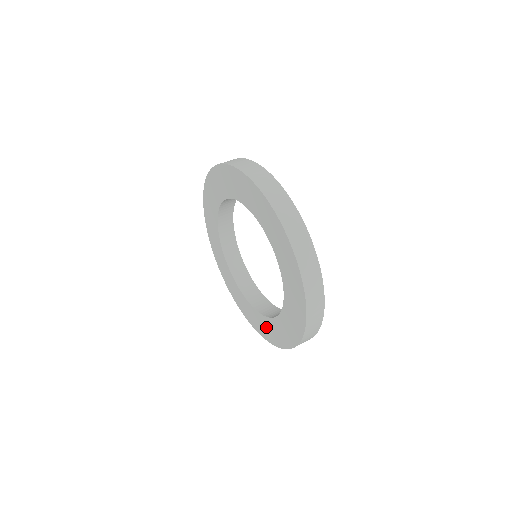
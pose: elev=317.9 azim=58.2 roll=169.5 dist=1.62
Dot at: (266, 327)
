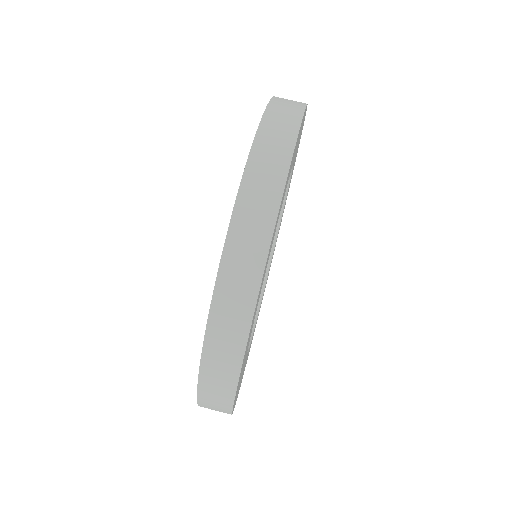
Dot at: occluded
